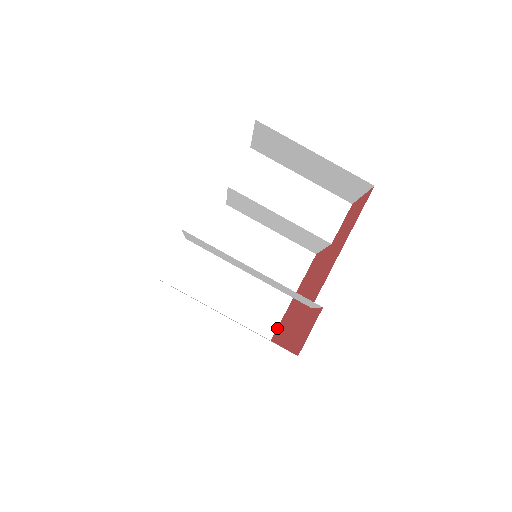
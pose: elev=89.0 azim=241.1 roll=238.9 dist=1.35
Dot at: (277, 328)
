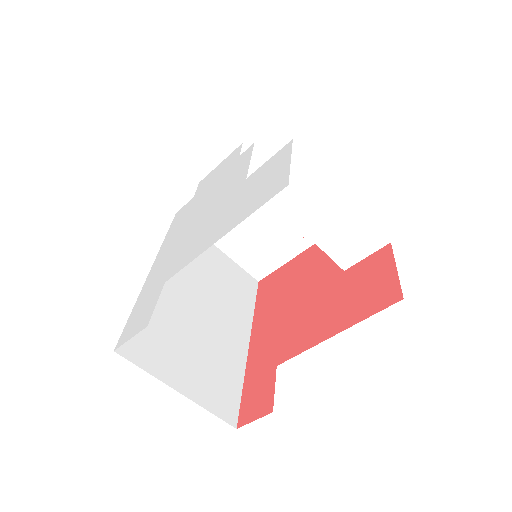
Dot at: (268, 276)
